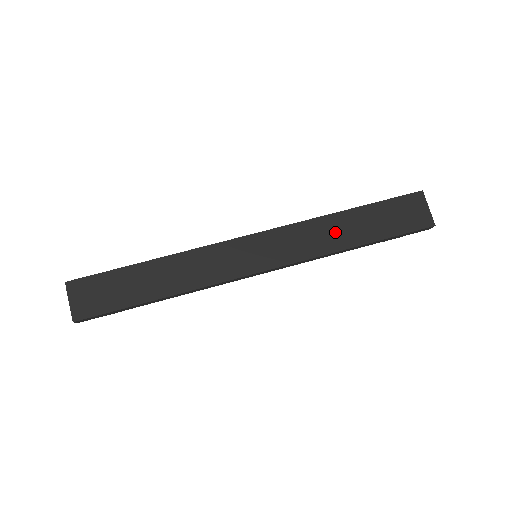
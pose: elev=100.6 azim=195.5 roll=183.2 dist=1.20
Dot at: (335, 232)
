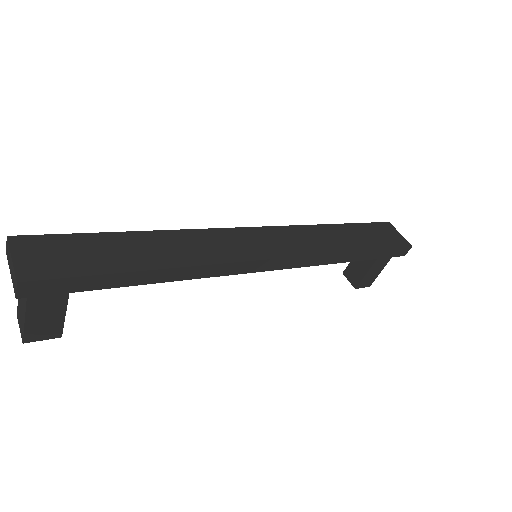
Dot at: (333, 238)
